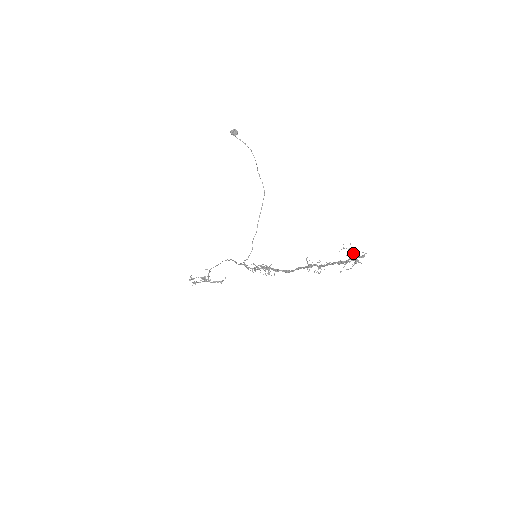
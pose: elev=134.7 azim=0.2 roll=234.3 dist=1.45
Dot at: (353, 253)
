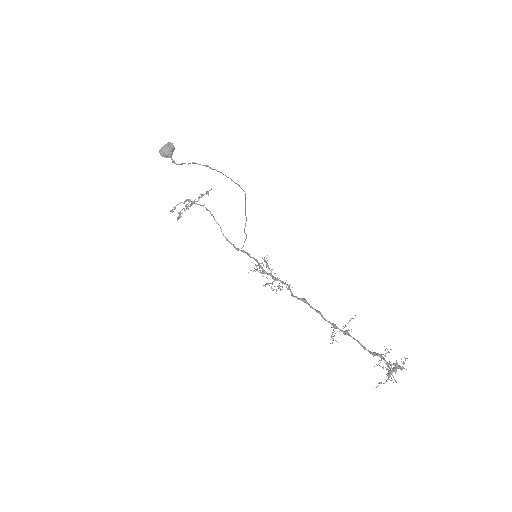
Dot at: occluded
